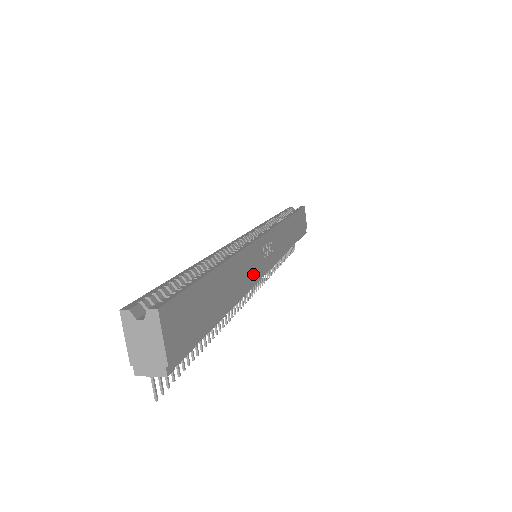
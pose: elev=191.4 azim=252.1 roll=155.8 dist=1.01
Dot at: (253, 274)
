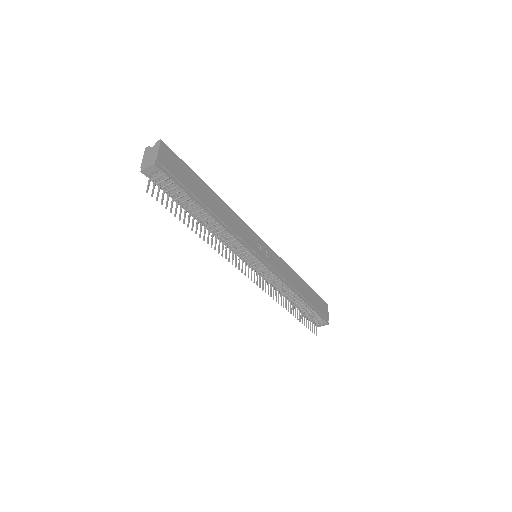
Dot at: (242, 236)
